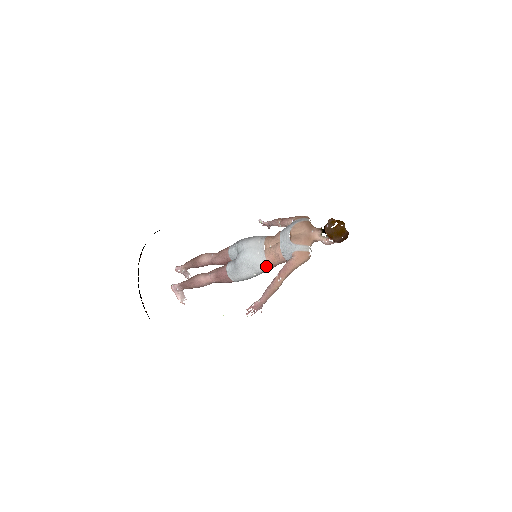
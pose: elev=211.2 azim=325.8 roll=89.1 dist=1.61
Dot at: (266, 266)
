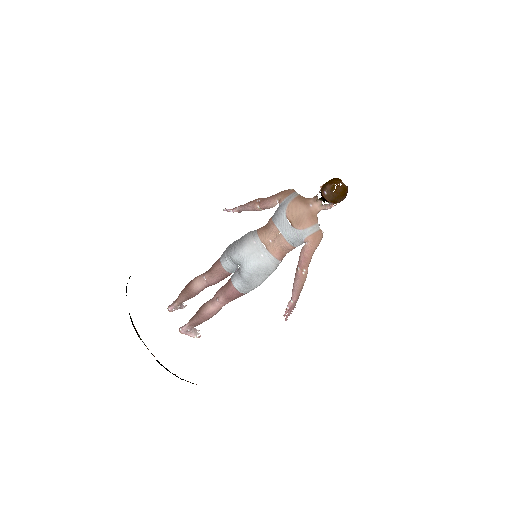
Dot at: (277, 263)
